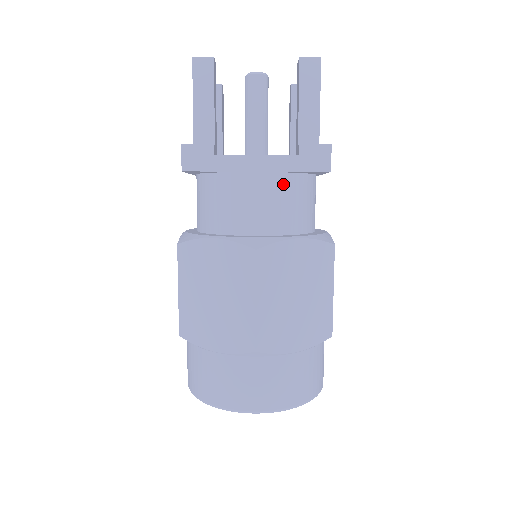
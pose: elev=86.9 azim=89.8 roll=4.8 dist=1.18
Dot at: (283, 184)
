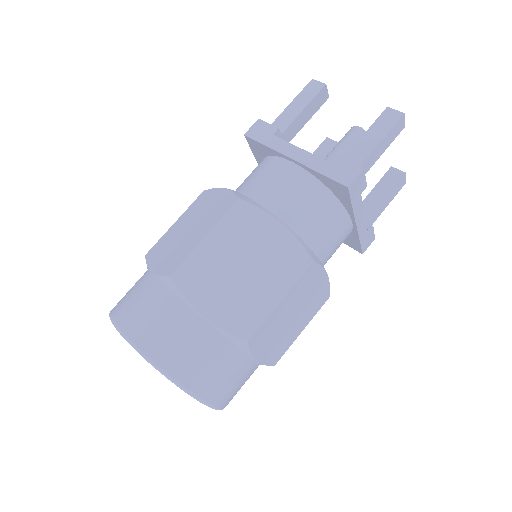
Dot at: (307, 184)
